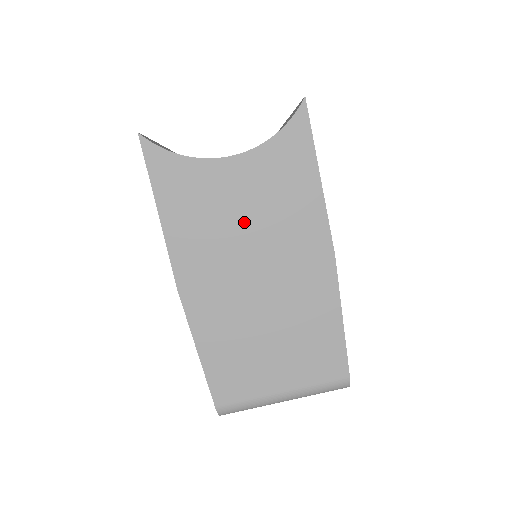
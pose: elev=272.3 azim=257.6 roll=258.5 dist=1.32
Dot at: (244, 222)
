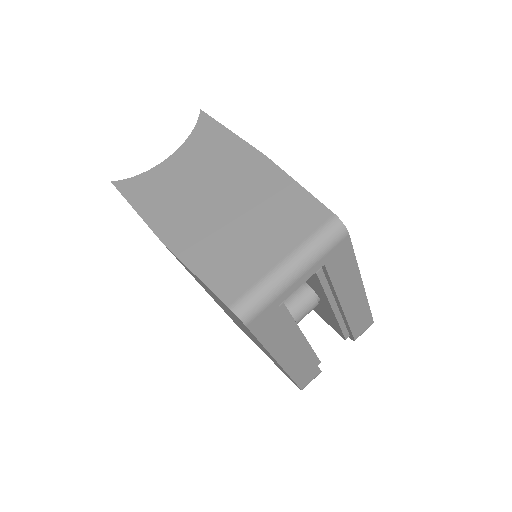
Dot at: (192, 179)
